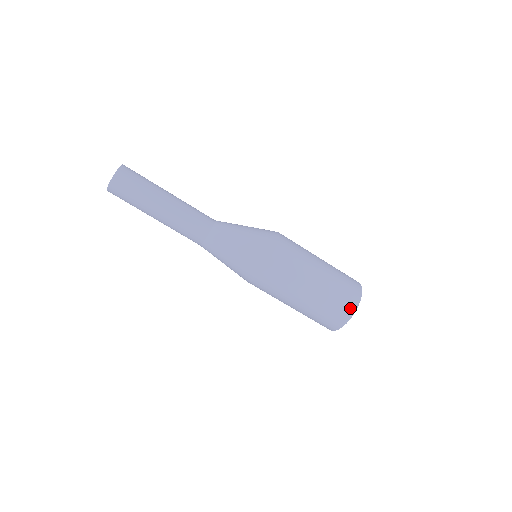
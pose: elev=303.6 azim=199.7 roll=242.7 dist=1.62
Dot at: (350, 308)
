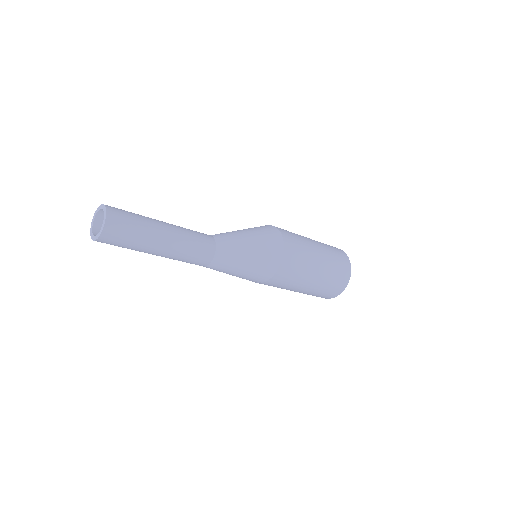
Dot at: (347, 267)
